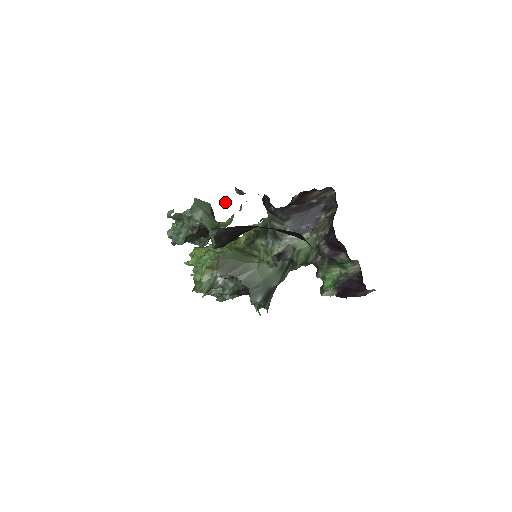
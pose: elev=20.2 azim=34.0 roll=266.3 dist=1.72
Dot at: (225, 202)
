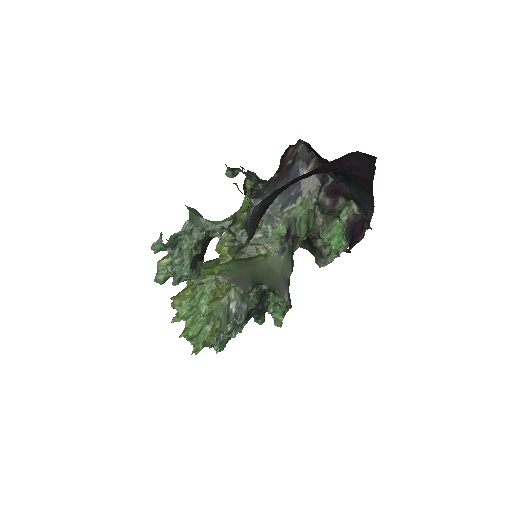
Dot at: occluded
